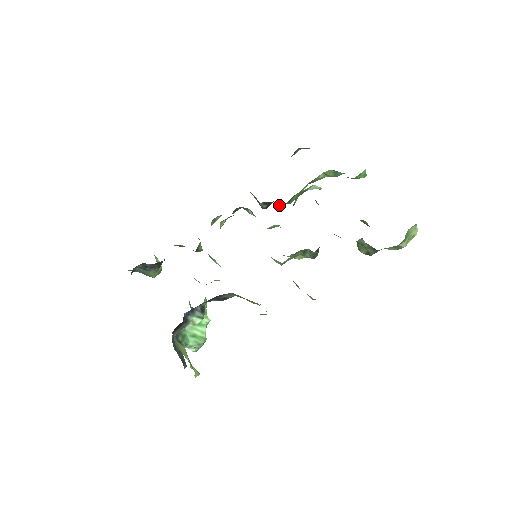
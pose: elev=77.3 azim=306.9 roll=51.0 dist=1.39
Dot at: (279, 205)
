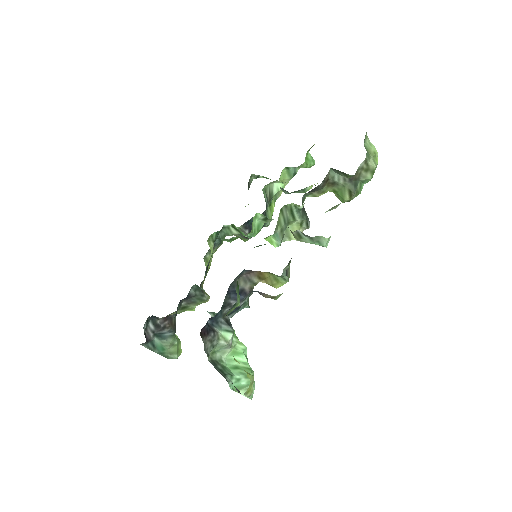
Dot at: occluded
